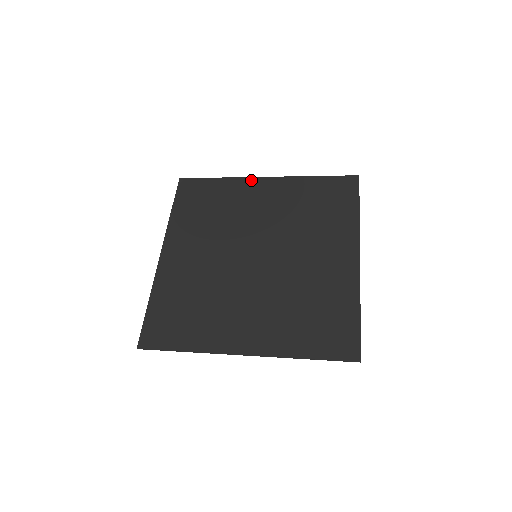
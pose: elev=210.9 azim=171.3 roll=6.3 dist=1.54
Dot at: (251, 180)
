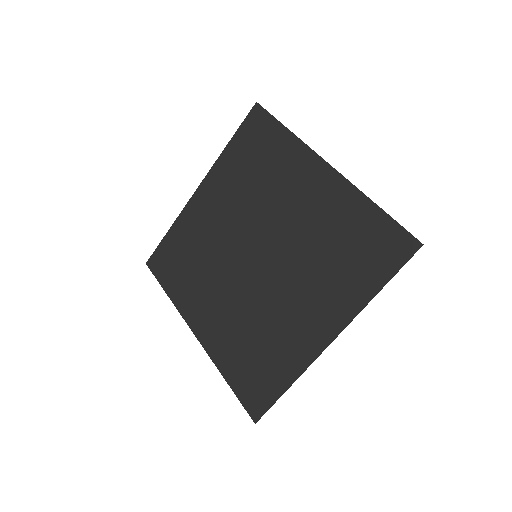
Dot at: (190, 204)
